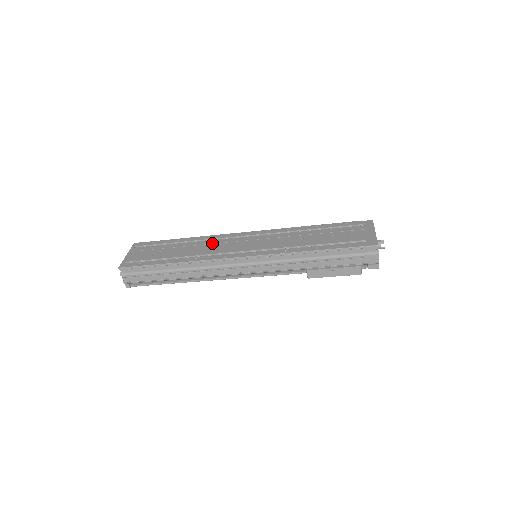
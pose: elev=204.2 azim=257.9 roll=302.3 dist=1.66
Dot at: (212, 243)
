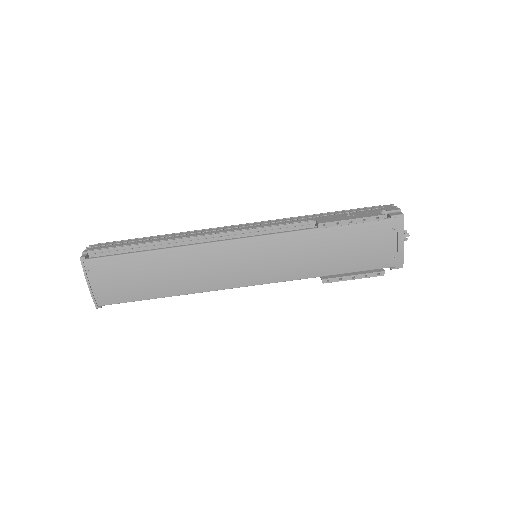
Dot at: occluded
